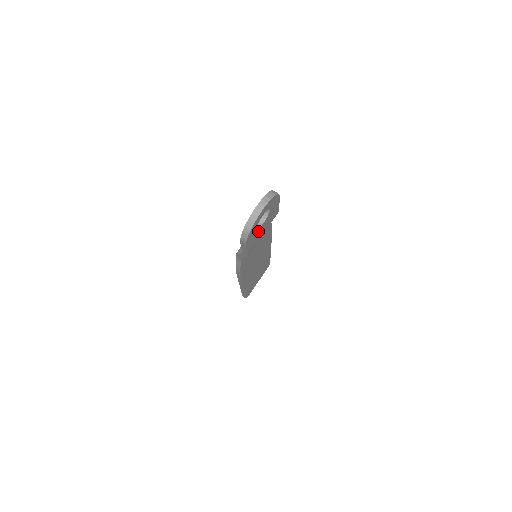
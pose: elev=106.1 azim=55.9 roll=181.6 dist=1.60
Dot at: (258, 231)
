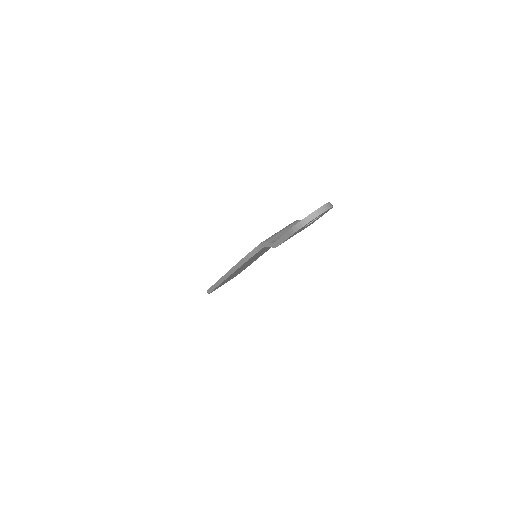
Dot at: (301, 229)
